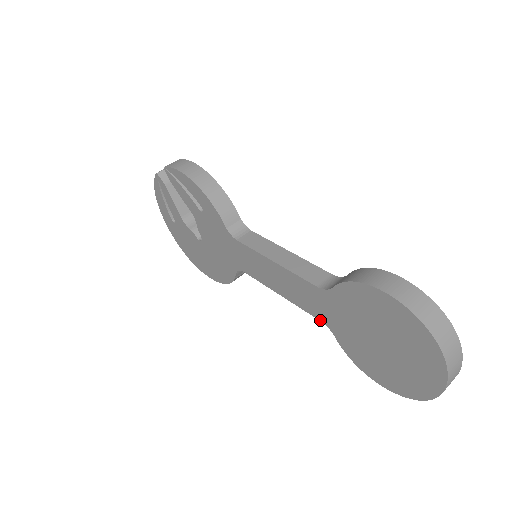
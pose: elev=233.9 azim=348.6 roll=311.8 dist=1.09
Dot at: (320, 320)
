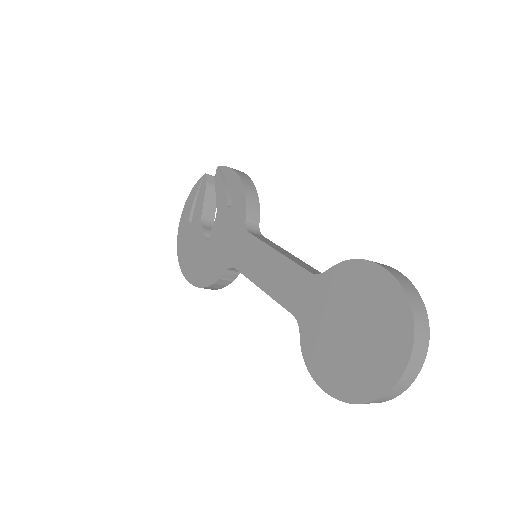
Dot at: (293, 314)
